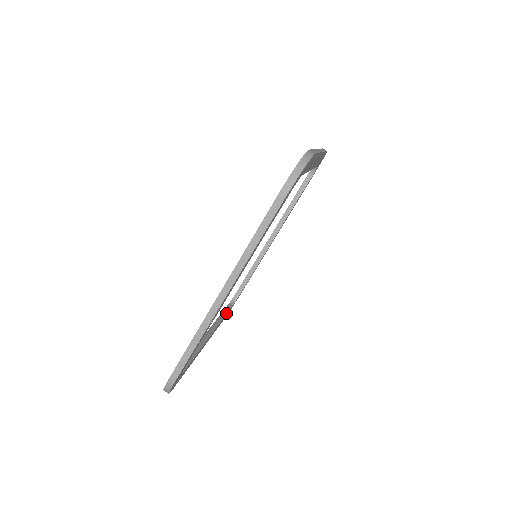
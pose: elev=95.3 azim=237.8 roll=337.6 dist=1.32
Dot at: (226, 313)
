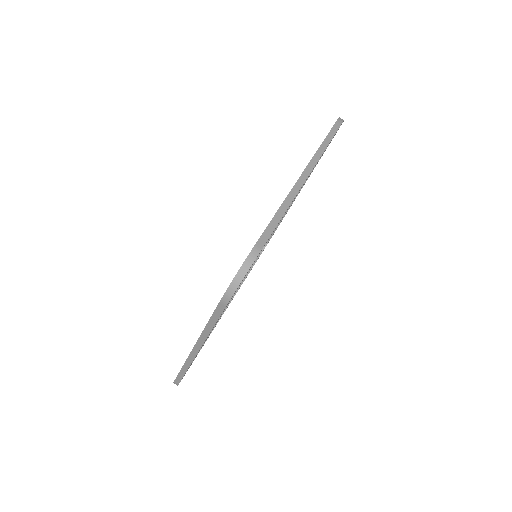
Dot at: (251, 268)
